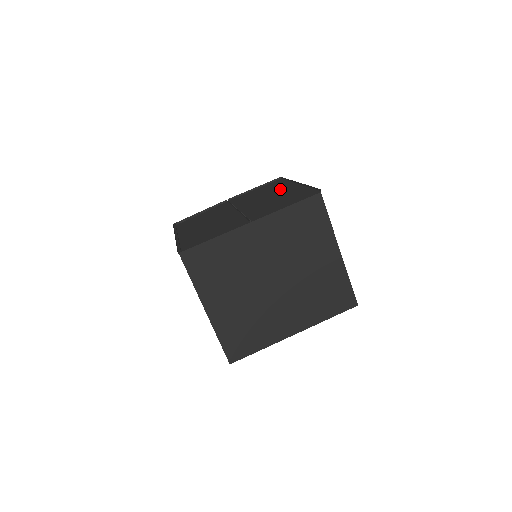
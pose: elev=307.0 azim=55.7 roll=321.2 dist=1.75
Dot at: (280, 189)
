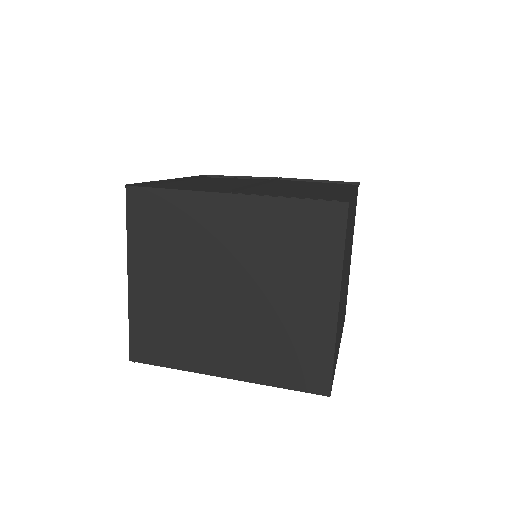
Dot at: (332, 188)
